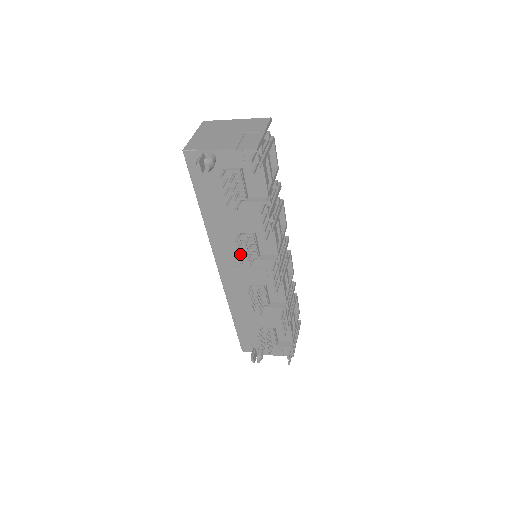
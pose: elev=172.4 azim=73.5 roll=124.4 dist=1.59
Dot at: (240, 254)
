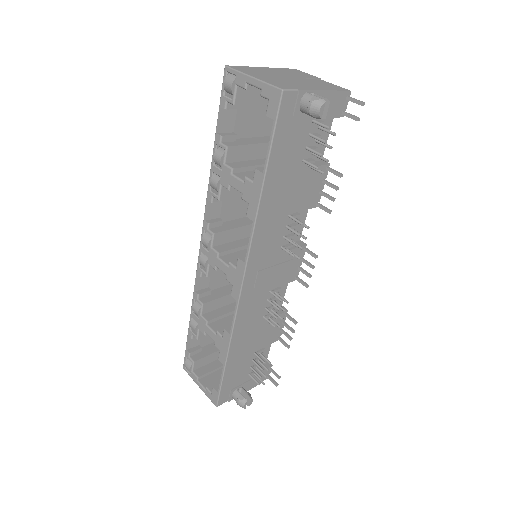
Dot at: occluded
